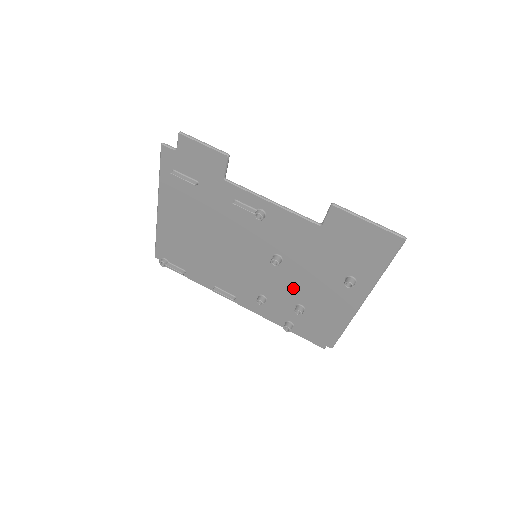
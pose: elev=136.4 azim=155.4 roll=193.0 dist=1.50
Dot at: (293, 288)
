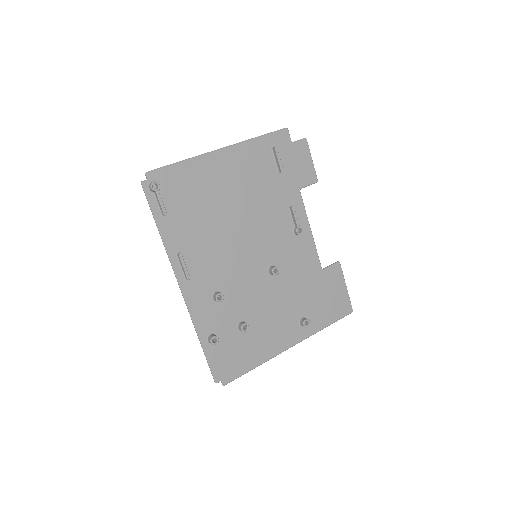
Dot at: (256, 303)
